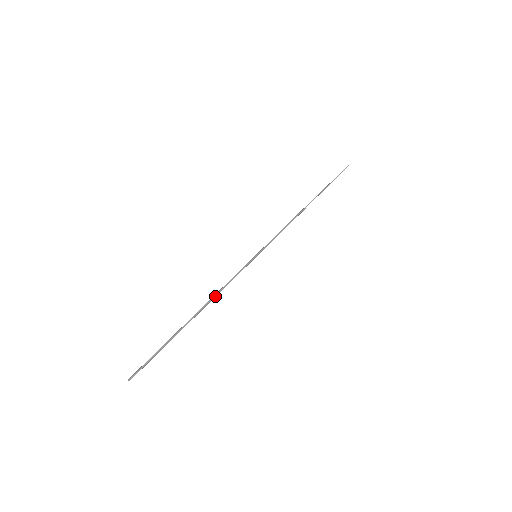
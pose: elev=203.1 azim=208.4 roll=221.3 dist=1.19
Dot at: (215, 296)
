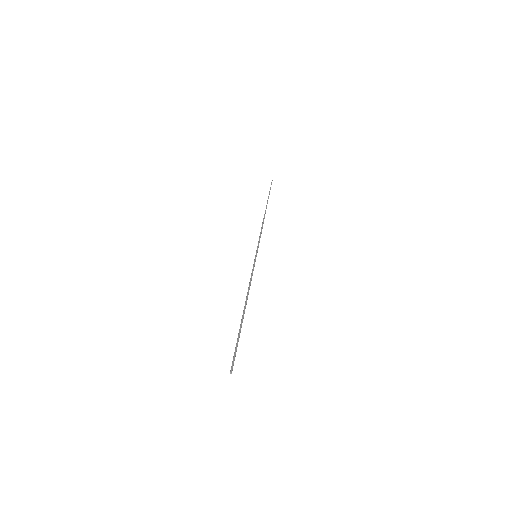
Dot at: occluded
